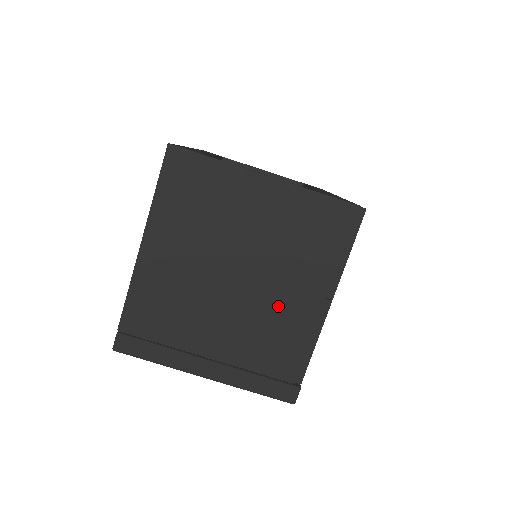
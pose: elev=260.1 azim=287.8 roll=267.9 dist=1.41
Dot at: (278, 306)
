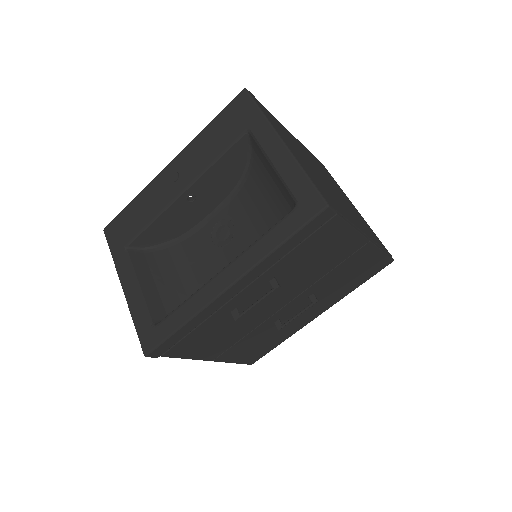
Dot at: (341, 204)
